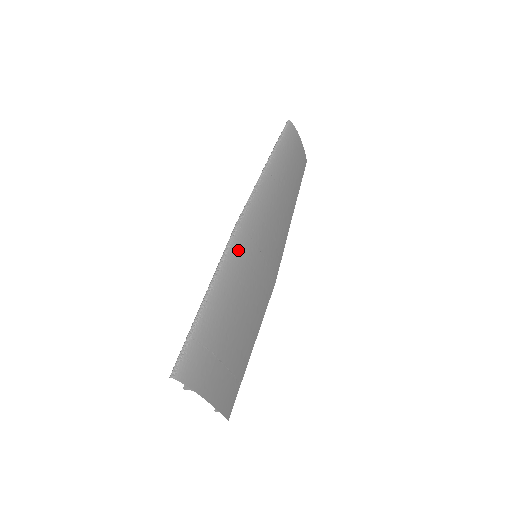
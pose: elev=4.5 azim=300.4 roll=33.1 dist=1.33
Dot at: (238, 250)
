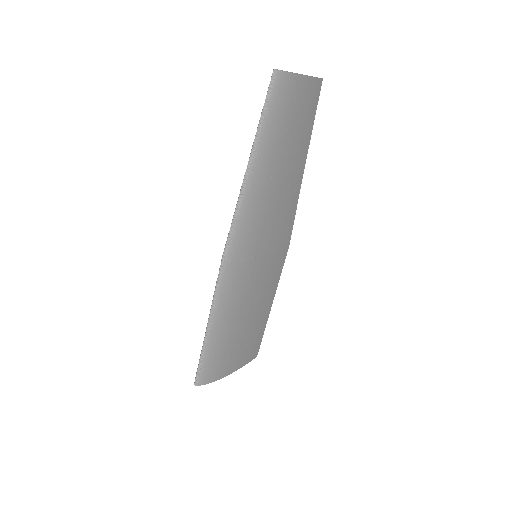
Dot at: (229, 281)
